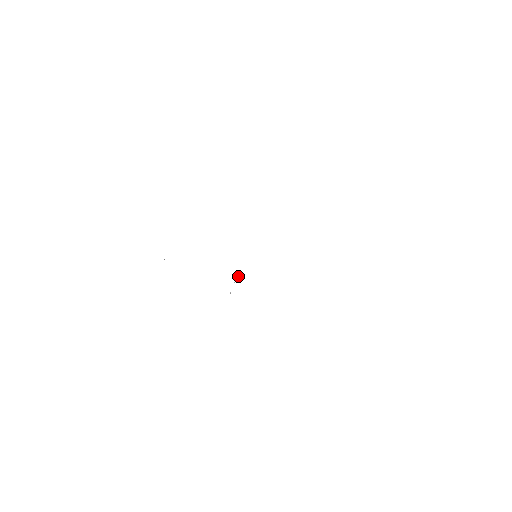
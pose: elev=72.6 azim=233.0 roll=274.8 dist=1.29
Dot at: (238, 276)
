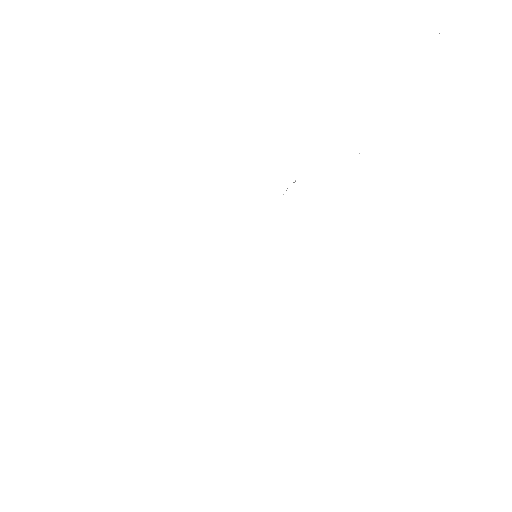
Dot at: occluded
